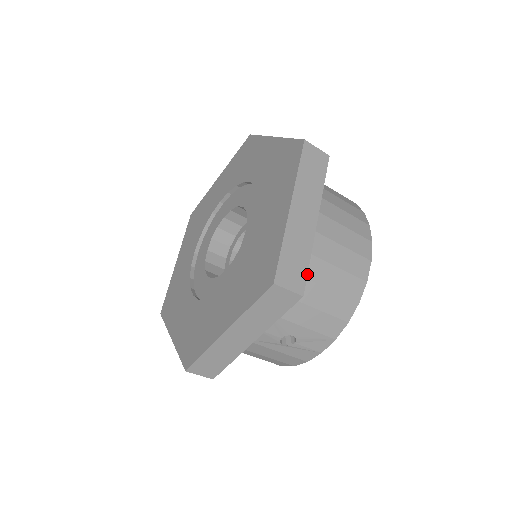
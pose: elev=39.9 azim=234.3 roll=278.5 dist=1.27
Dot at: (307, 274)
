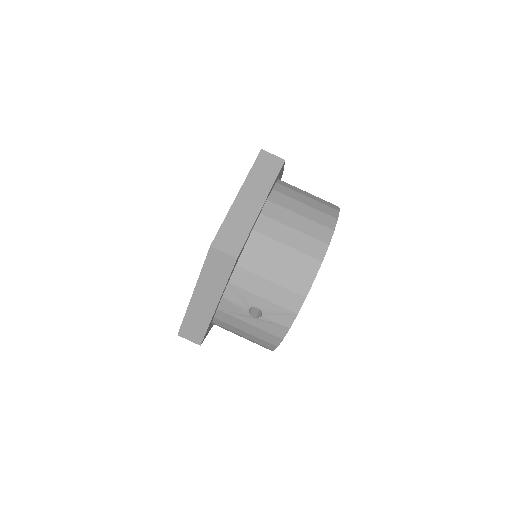
Dot at: (244, 243)
